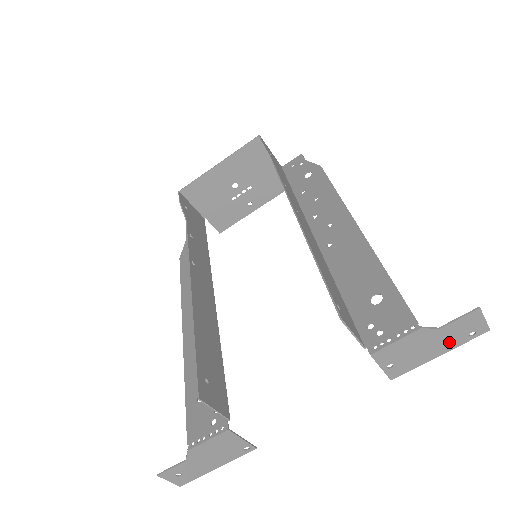
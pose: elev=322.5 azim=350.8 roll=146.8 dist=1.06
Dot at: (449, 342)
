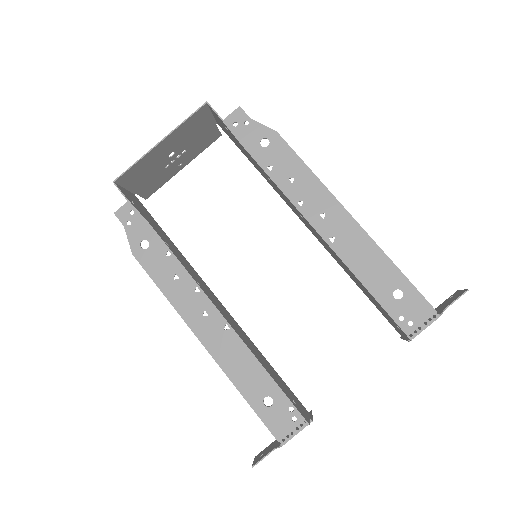
Dot at: (440, 308)
